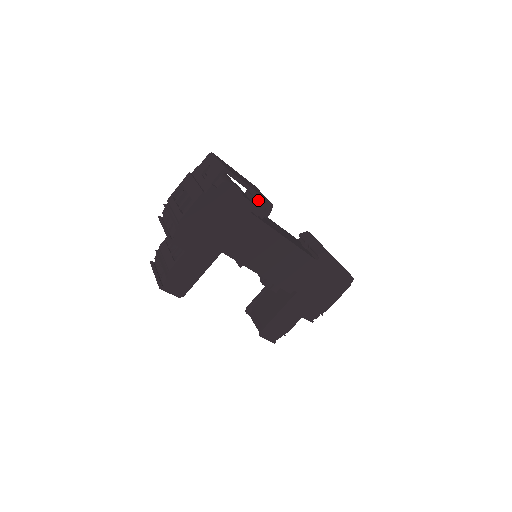
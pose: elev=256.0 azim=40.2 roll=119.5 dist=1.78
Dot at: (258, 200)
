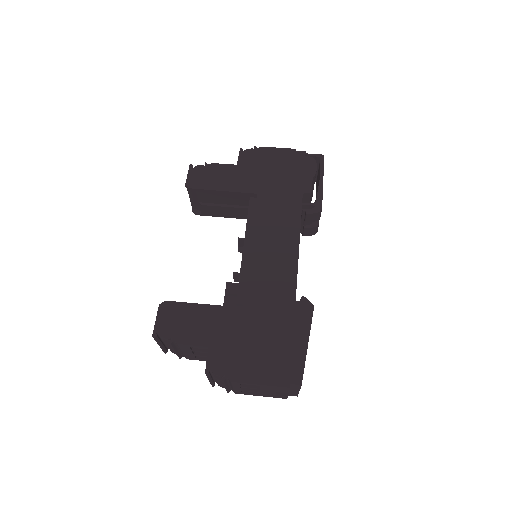
Dot at: occluded
